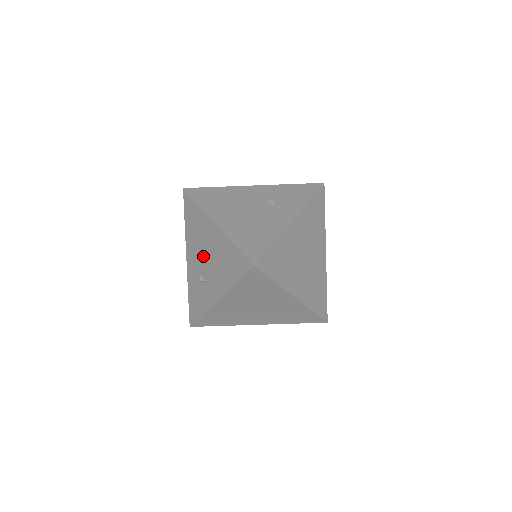
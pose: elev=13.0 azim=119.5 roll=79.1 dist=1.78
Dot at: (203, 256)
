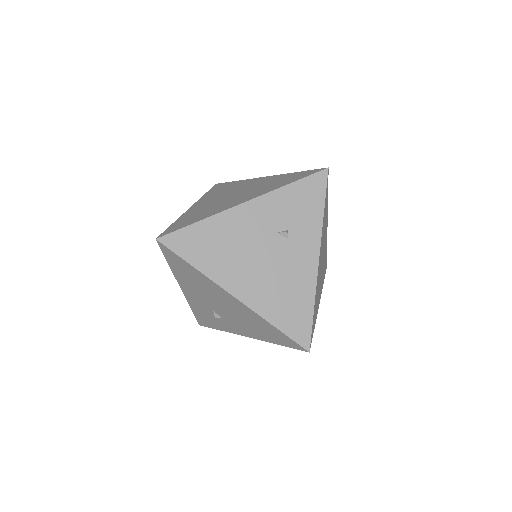
Dot at: (215, 304)
